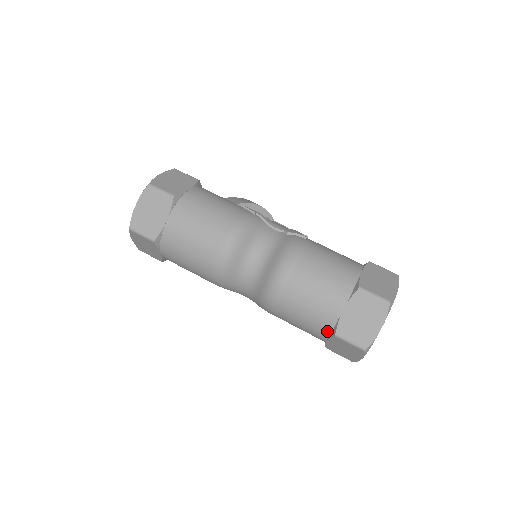
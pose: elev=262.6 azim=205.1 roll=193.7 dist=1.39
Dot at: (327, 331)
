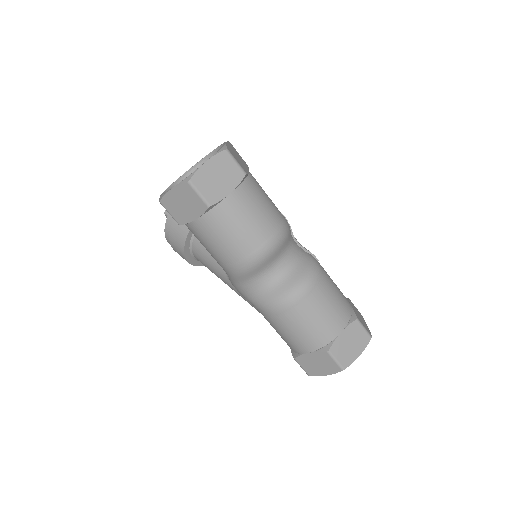
Dot at: (319, 346)
